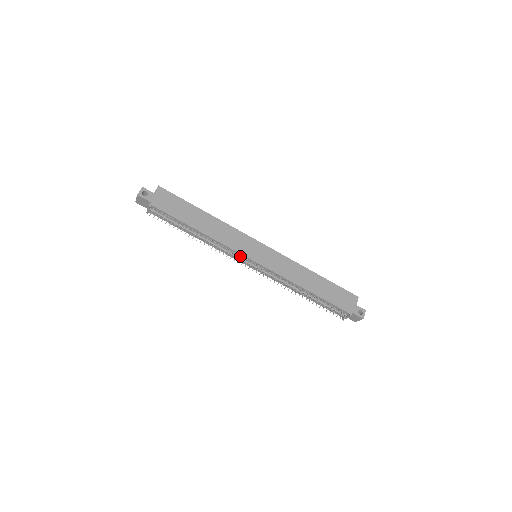
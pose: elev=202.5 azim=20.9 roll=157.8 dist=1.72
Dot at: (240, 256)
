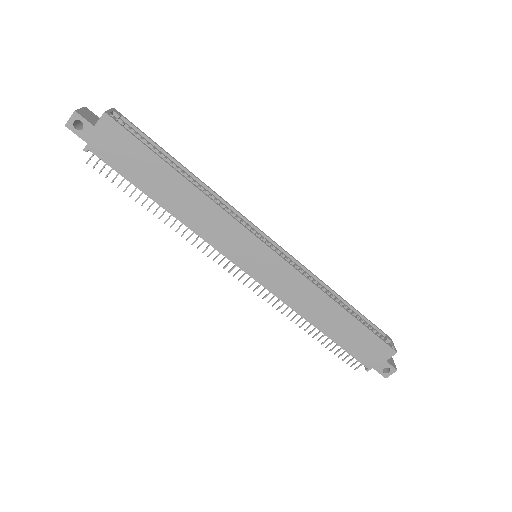
Dot at: (225, 256)
